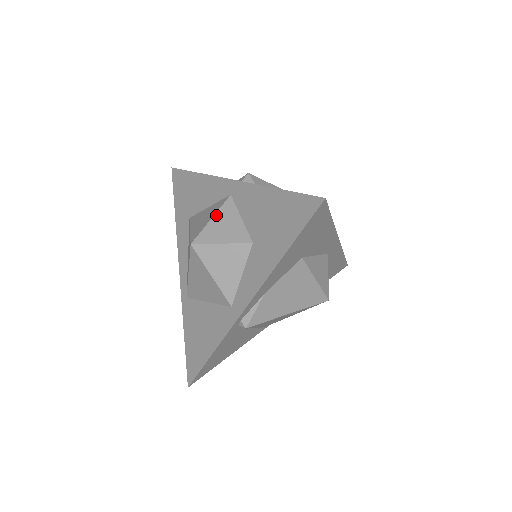
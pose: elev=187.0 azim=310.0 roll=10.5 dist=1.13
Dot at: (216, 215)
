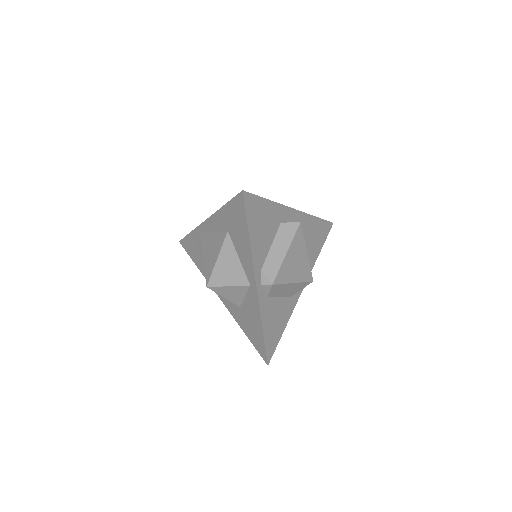
Dot at: (232, 287)
